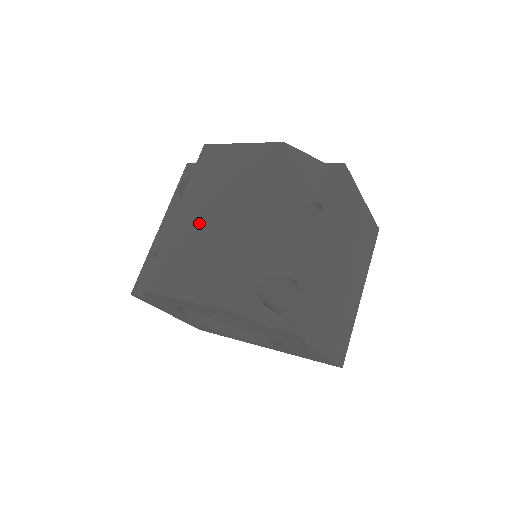
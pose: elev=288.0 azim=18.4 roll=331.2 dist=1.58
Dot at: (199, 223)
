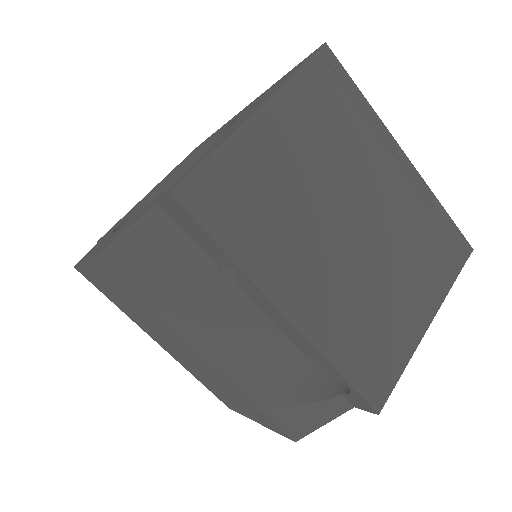
Dot at: (179, 355)
